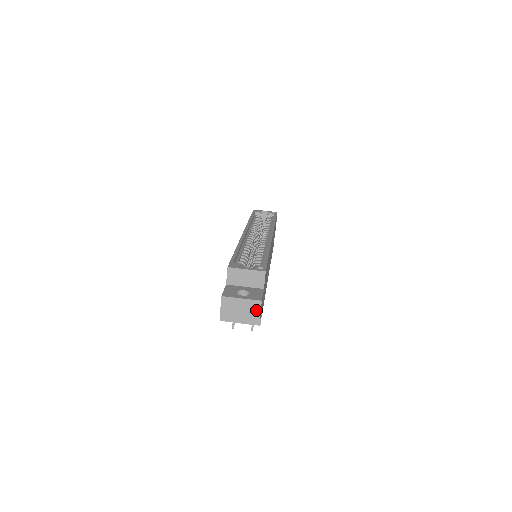
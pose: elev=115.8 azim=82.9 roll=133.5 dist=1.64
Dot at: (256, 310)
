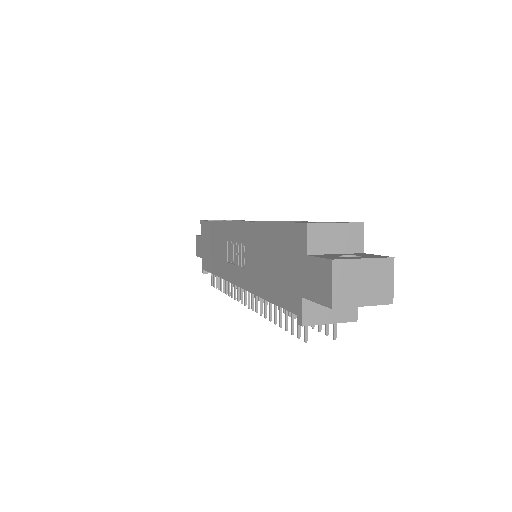
Dot at: (387, 276)
